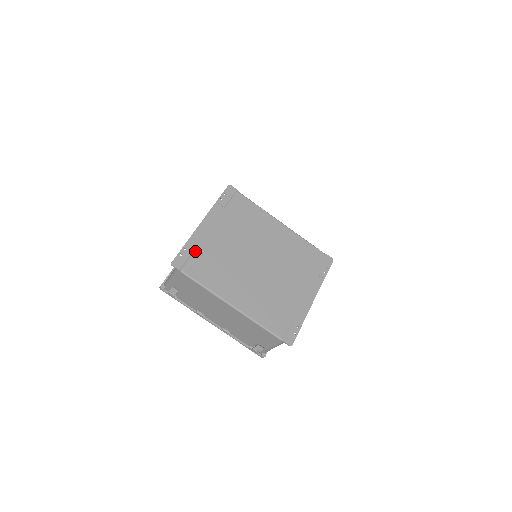
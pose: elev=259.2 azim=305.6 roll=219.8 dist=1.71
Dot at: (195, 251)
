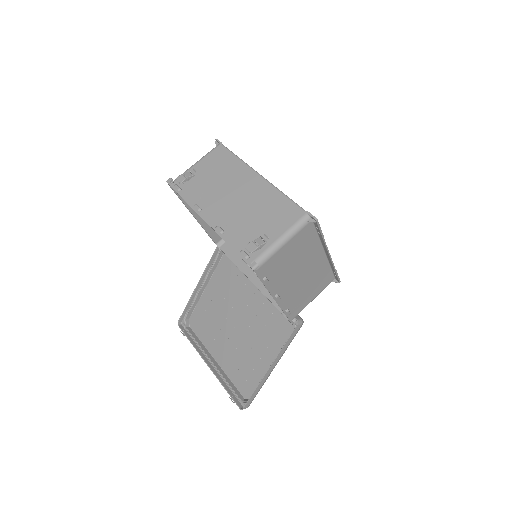
Dot at: occluded
